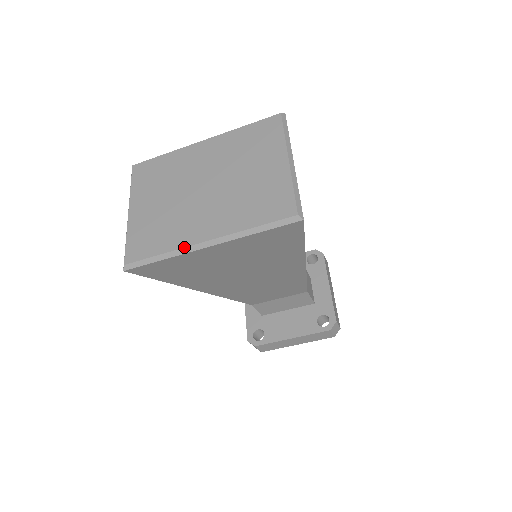
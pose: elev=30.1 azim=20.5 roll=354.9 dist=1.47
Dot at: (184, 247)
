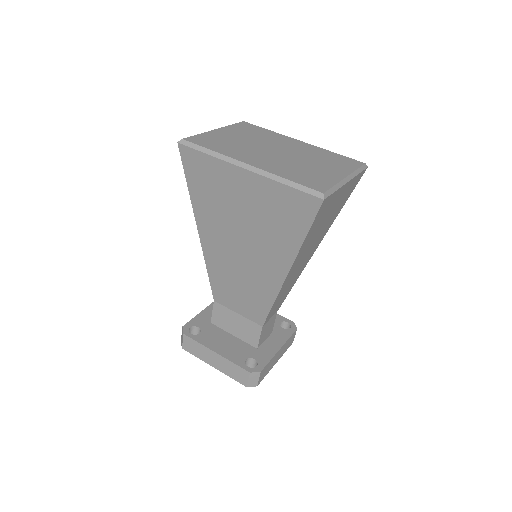
Dot at: (231, 157)
